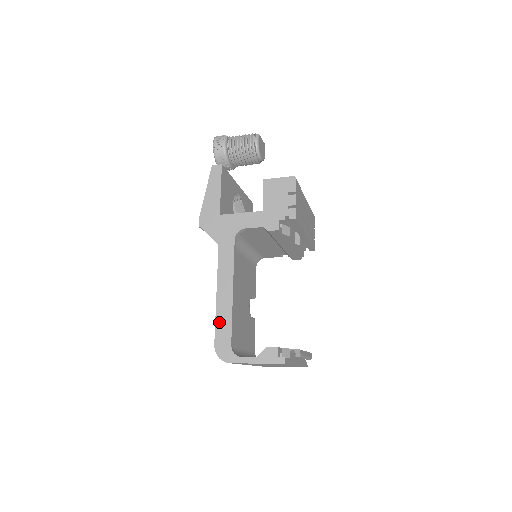
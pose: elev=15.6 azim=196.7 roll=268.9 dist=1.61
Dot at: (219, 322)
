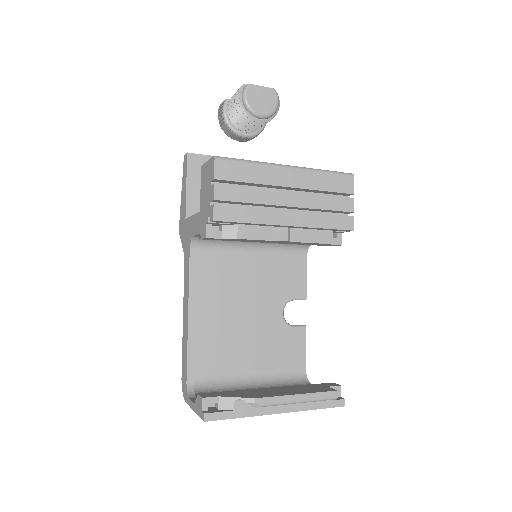
Dot at: (183, 351)
